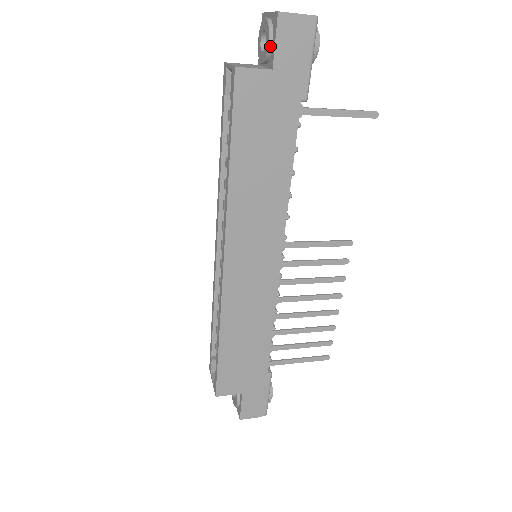
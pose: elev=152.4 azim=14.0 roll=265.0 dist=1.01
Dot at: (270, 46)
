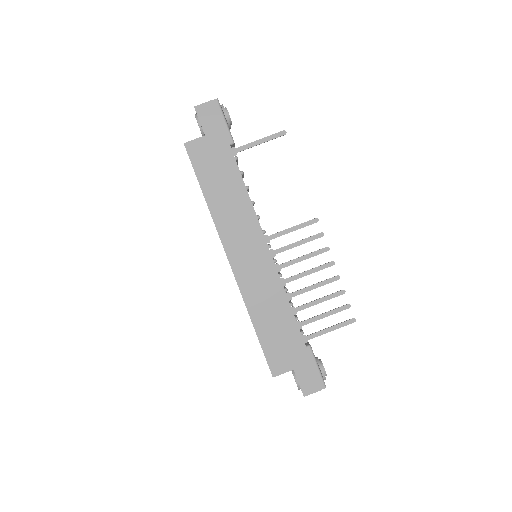
Dot at: (200, 126)
